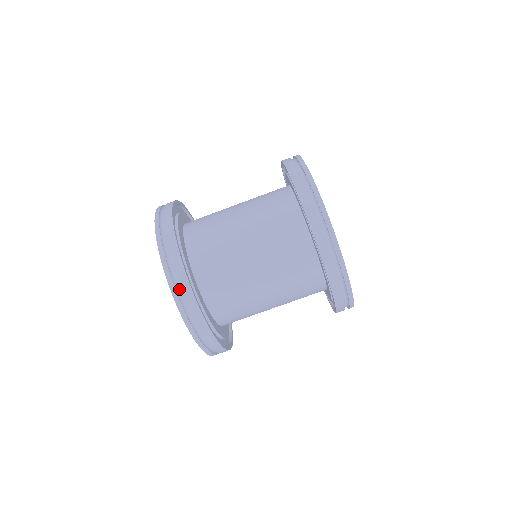
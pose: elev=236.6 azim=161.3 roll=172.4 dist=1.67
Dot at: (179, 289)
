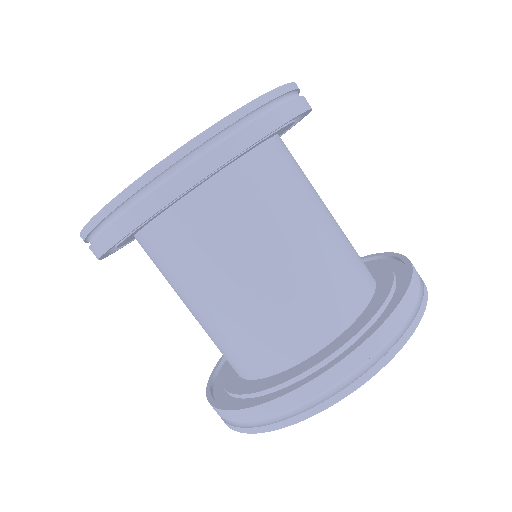
Dot at: (117, 215)
